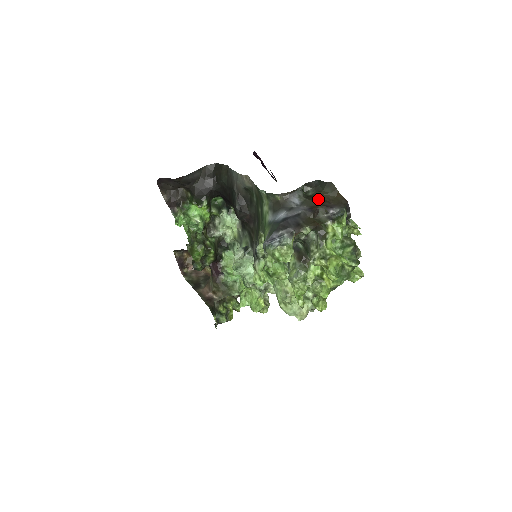
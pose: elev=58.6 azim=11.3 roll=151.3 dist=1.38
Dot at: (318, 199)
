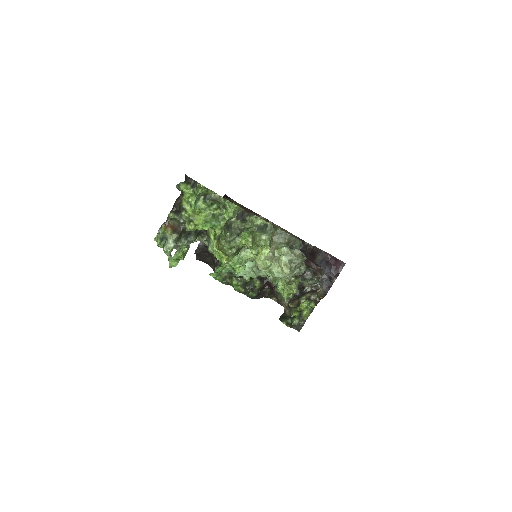
Dot at: occluded
